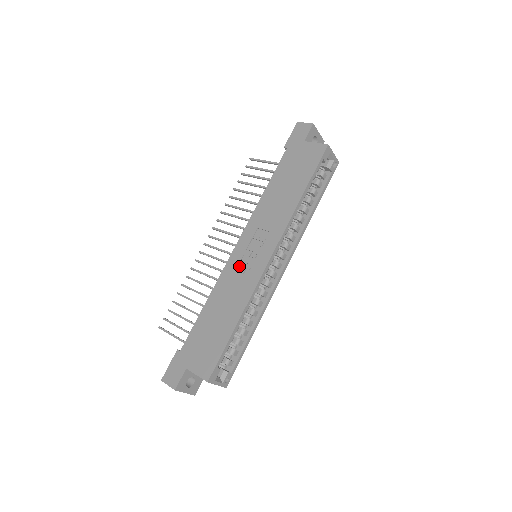
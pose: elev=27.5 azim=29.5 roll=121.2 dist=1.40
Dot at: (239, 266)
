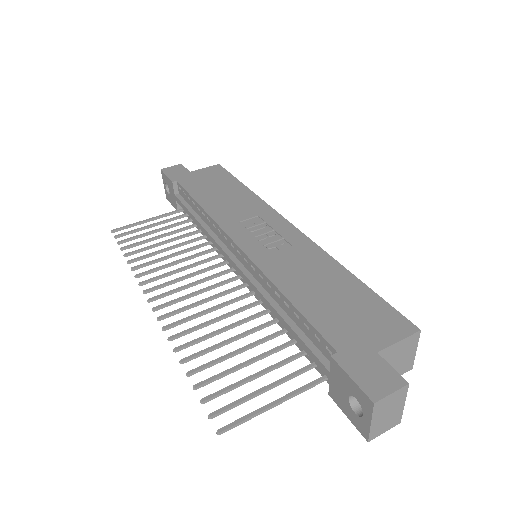
Dot at: (268, 249)
